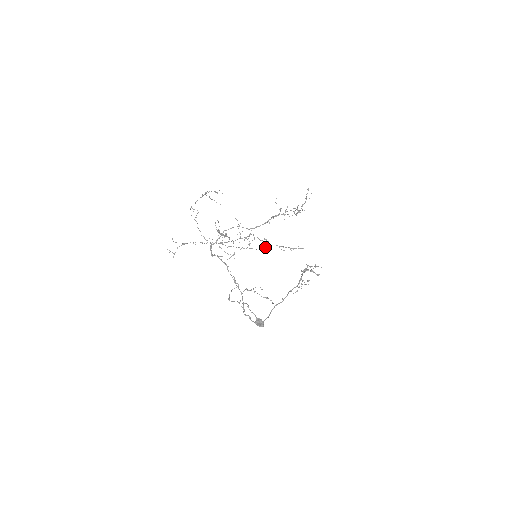
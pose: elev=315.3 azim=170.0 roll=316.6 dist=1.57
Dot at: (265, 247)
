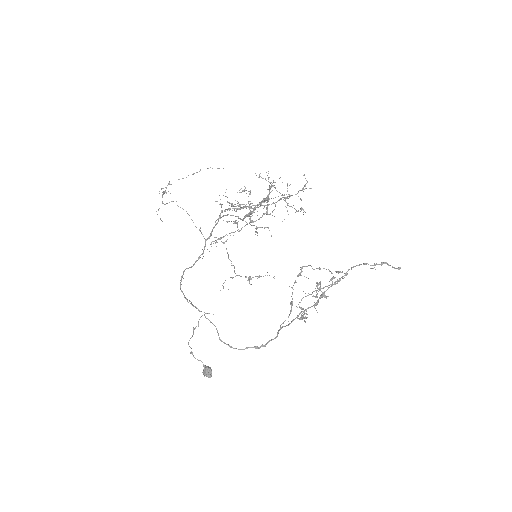
Dot at: (232, 265)
